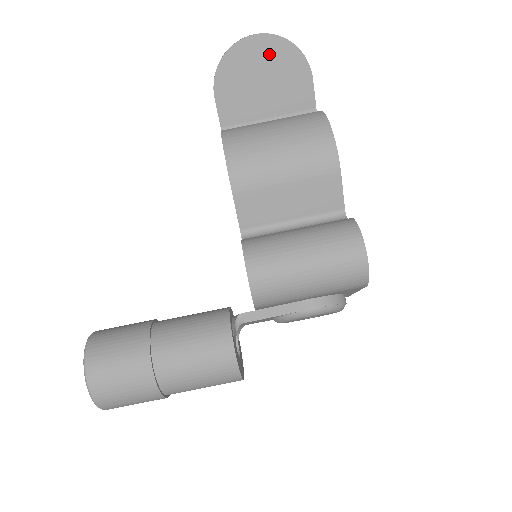
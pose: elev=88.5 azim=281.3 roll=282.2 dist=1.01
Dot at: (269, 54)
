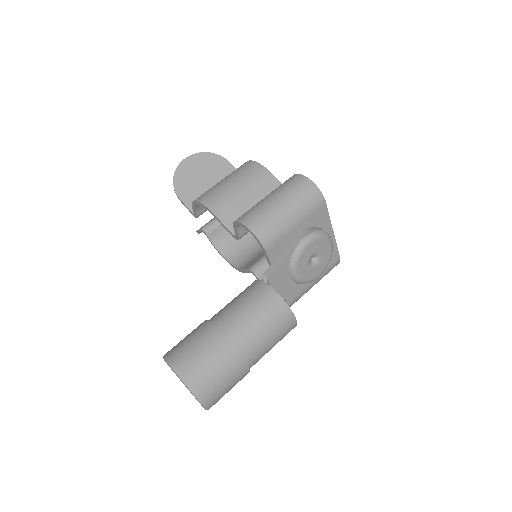
Dot at: (199, 163)
